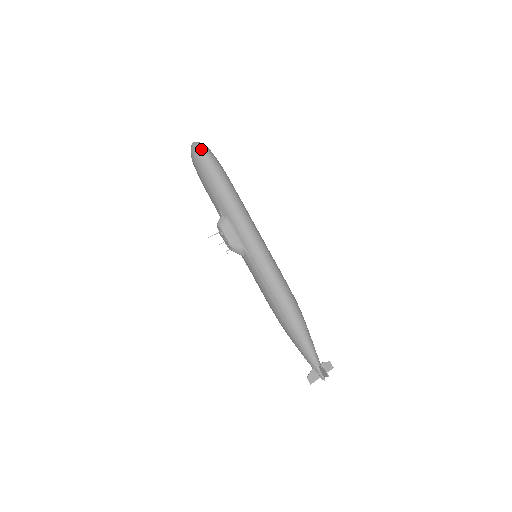
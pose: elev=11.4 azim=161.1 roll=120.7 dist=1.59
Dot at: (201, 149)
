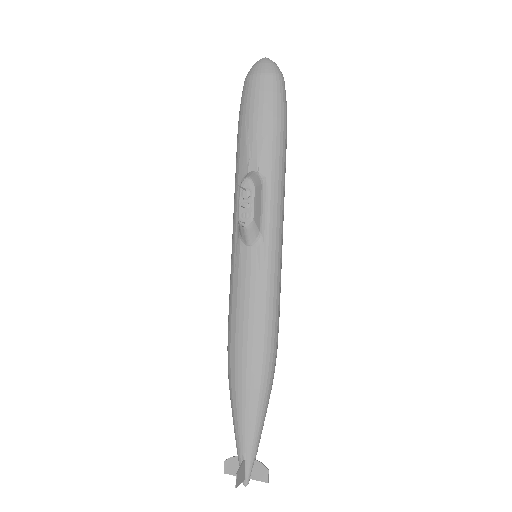
Dot at: (282, 74)
